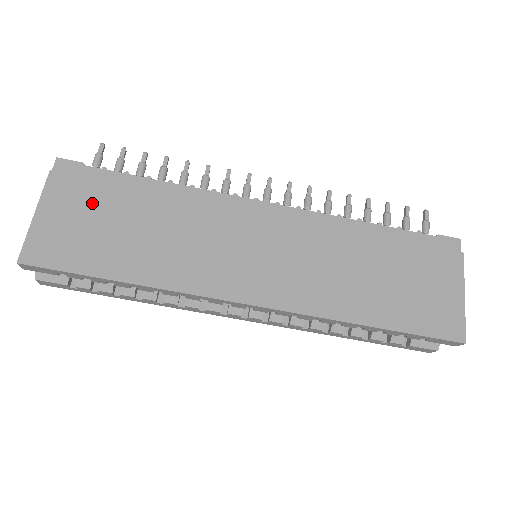
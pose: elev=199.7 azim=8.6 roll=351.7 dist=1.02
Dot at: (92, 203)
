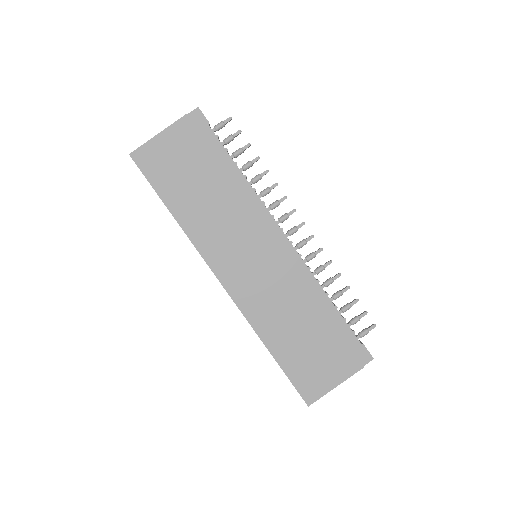
Dot at: (192, 153)
